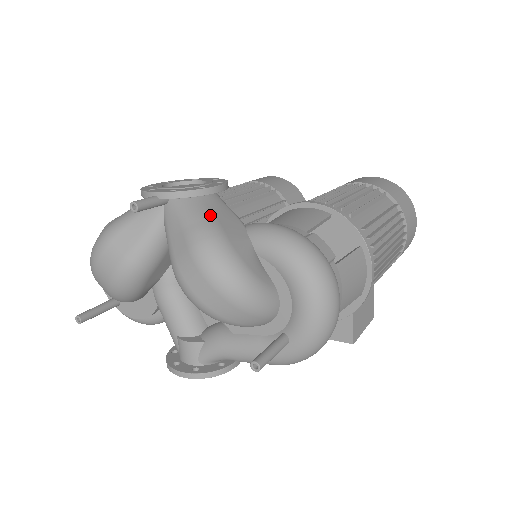
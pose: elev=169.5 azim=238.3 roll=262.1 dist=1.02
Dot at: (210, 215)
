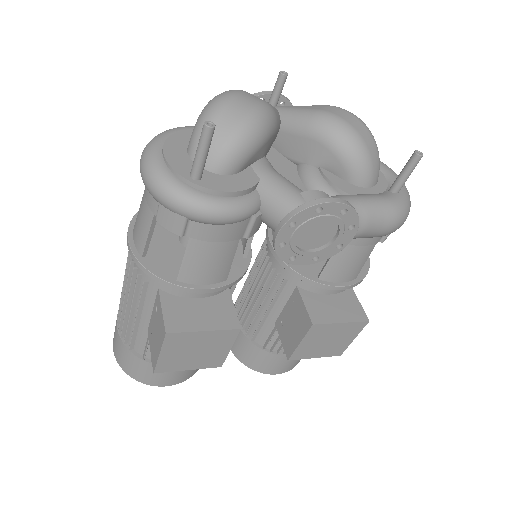
Dot at: occluded
